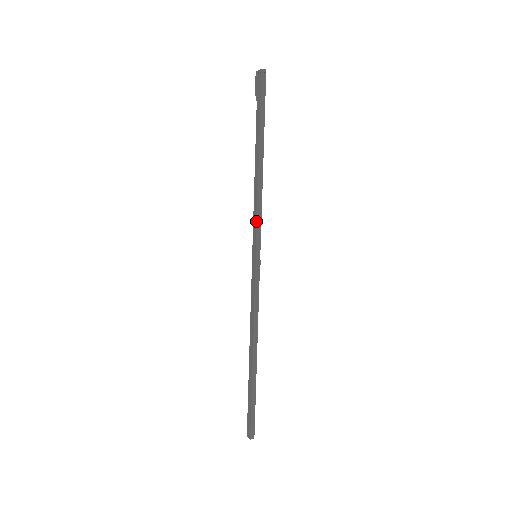
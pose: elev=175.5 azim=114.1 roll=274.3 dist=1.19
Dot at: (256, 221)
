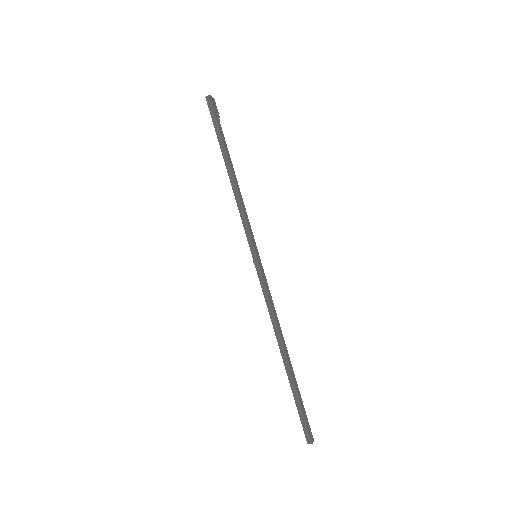
Dot at: (243, 224)
